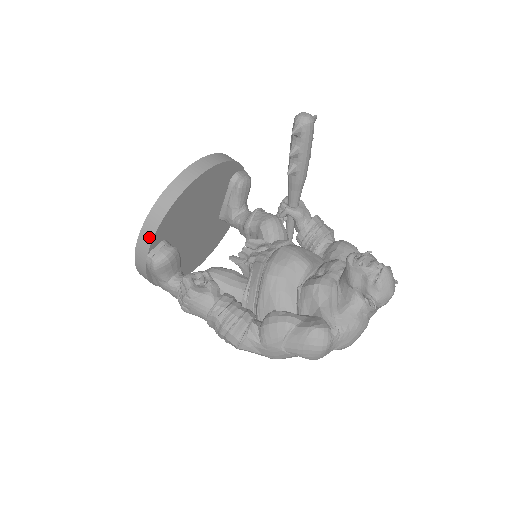
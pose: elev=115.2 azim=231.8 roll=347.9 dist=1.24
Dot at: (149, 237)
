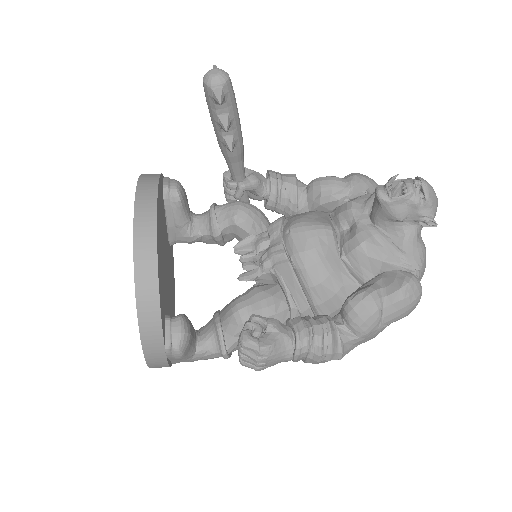
Dot at: (156, 331)
